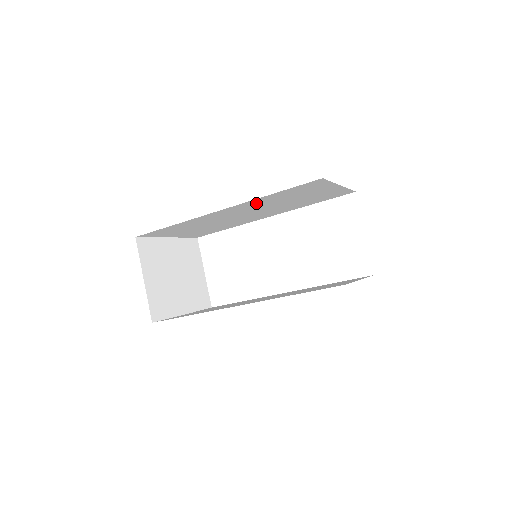
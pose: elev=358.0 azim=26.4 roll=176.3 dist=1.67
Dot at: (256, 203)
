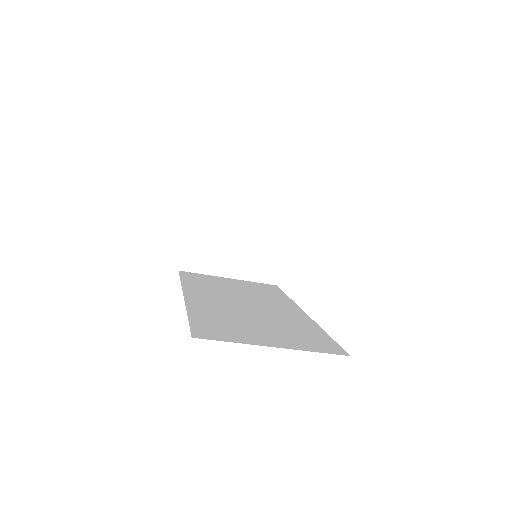
Dot at: occluded
